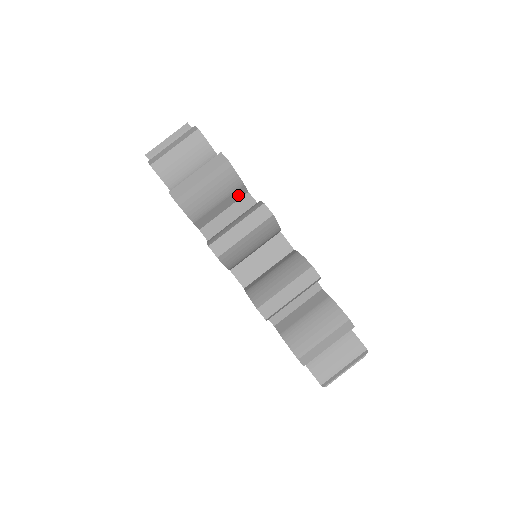
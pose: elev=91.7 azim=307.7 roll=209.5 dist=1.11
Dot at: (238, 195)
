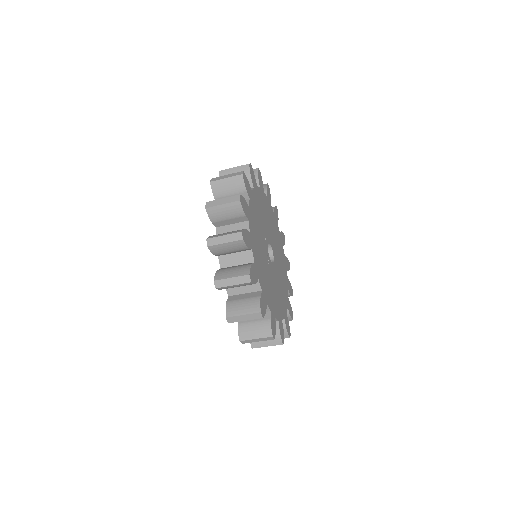
Dot at: (245, 250)
